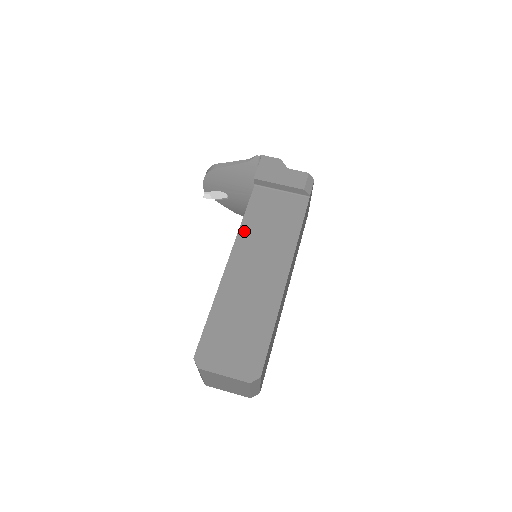
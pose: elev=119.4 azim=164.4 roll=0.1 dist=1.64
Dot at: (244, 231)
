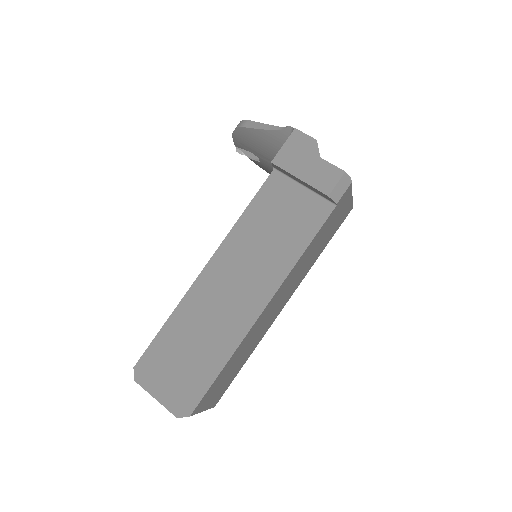
Dot at: (237, 231)
